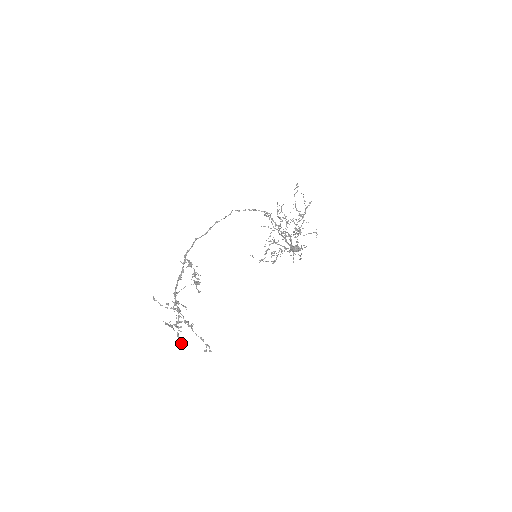
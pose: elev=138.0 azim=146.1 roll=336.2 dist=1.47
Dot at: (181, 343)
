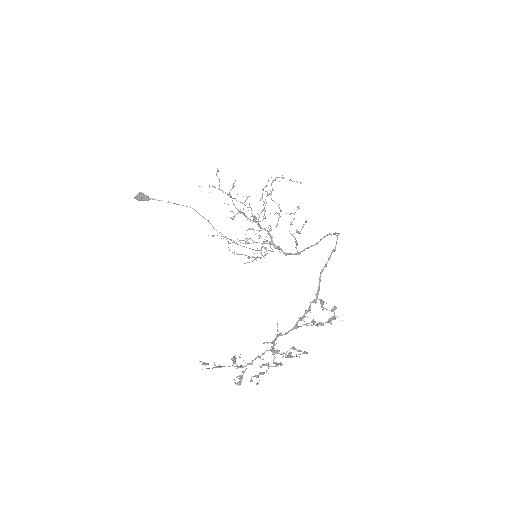
Dot at: (239, 385)
